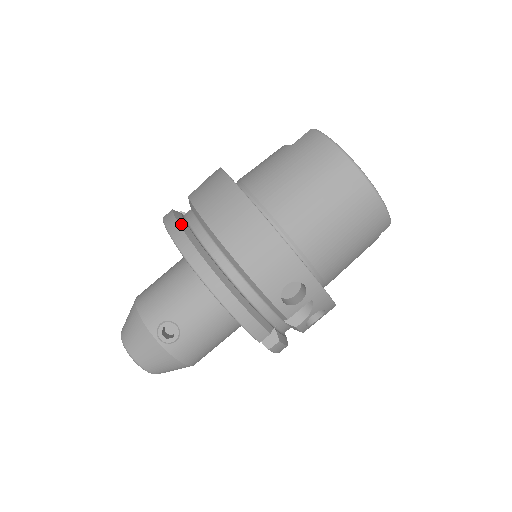
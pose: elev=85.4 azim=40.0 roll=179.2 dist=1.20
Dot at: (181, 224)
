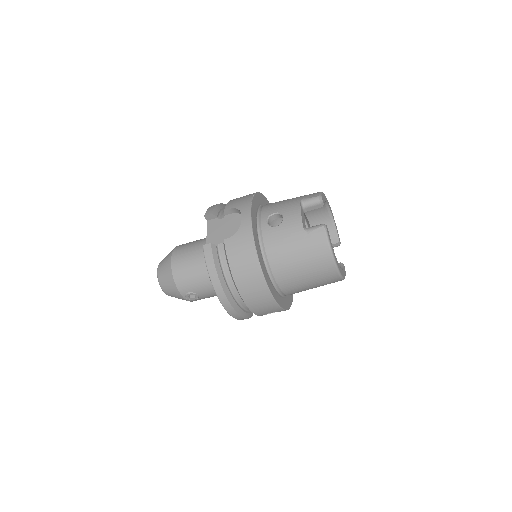
Dot at: (217, 270)
